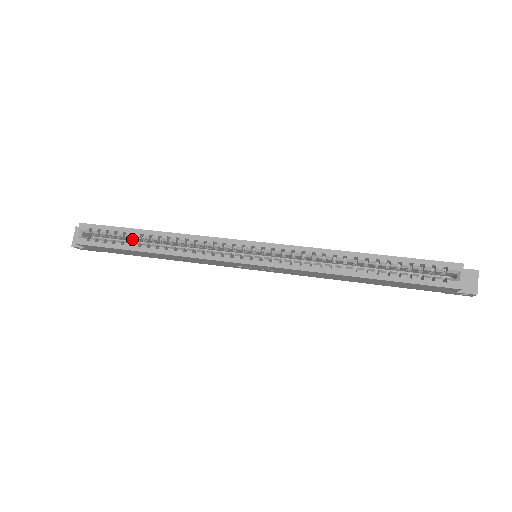
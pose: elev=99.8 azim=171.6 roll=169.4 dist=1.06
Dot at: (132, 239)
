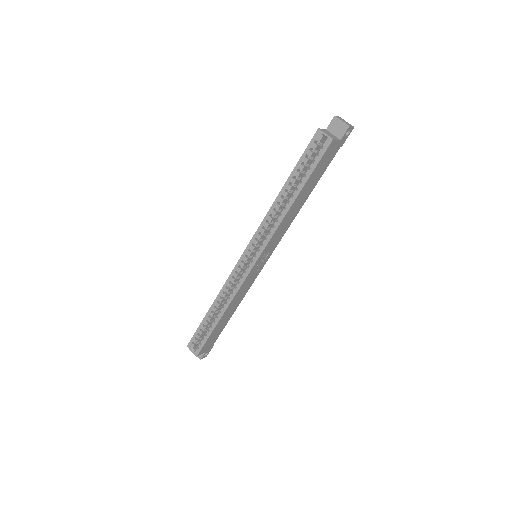
Dot at: (211, 323)
